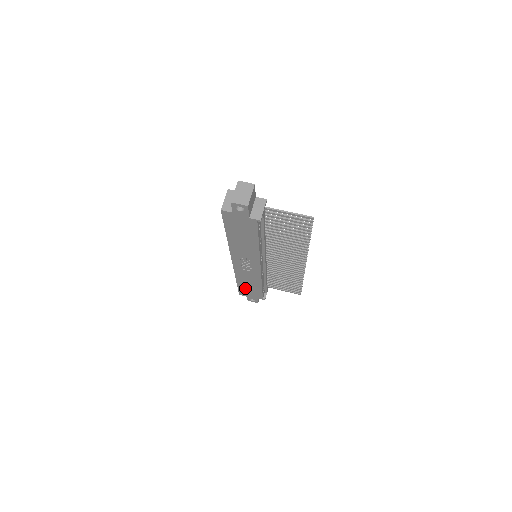
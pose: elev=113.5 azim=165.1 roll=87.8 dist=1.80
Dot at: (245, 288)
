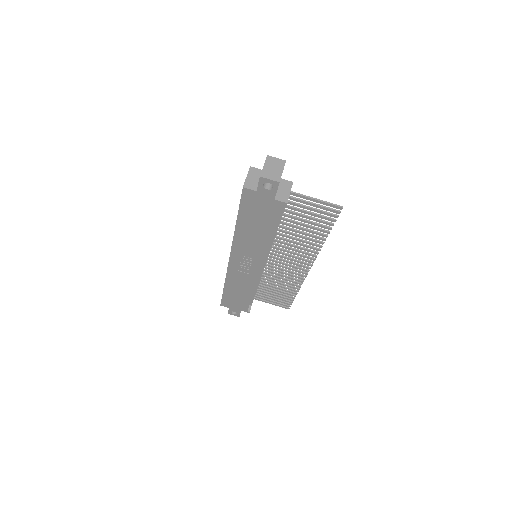
Dot at: (231, 296)
